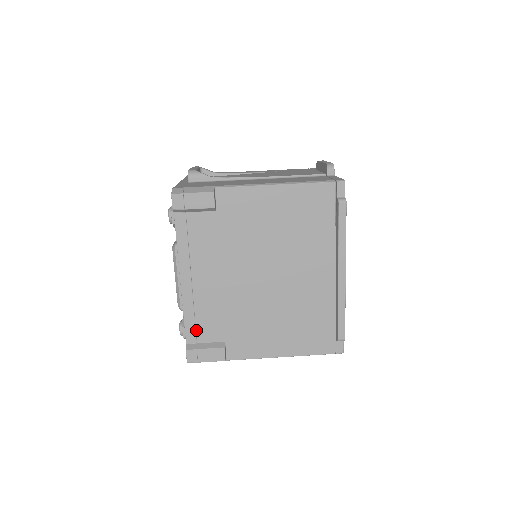
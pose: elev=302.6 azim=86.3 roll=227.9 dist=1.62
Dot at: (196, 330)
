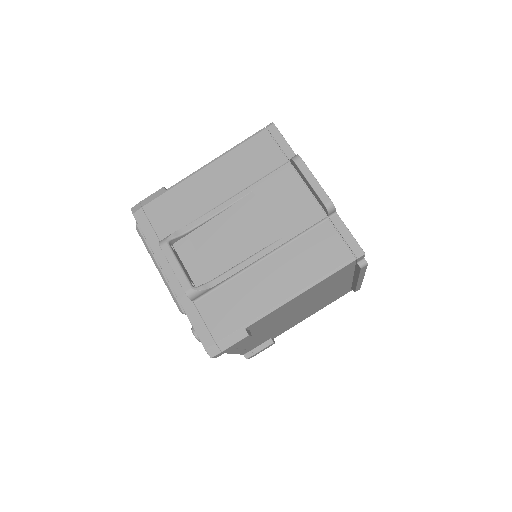
Dot at: occluded
